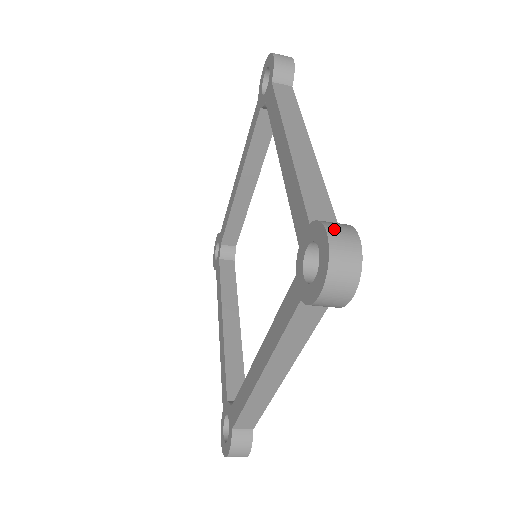
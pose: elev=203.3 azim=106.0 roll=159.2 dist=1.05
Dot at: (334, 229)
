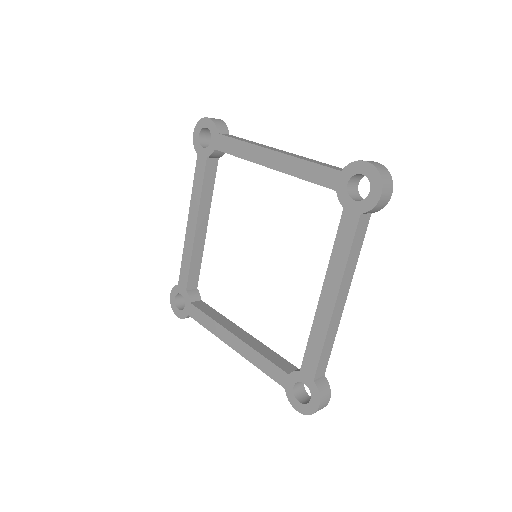
Dot at: (323, 401)
